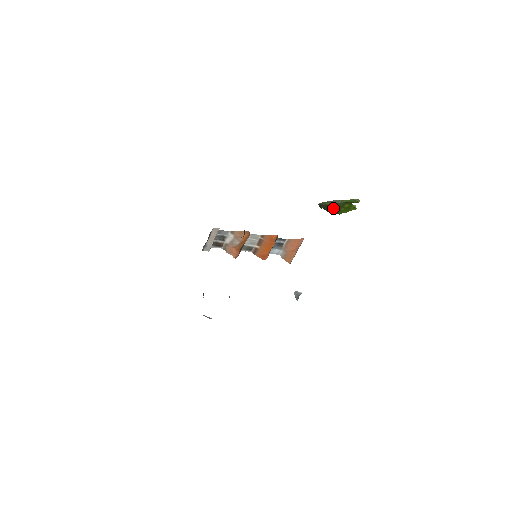
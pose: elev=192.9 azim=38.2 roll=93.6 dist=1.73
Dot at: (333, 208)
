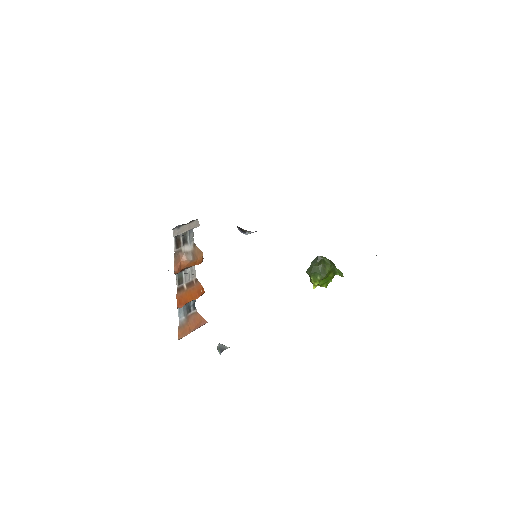
Dot at: (323, 269)
